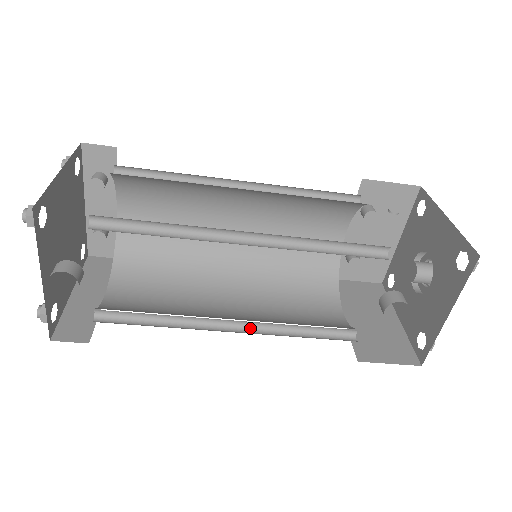
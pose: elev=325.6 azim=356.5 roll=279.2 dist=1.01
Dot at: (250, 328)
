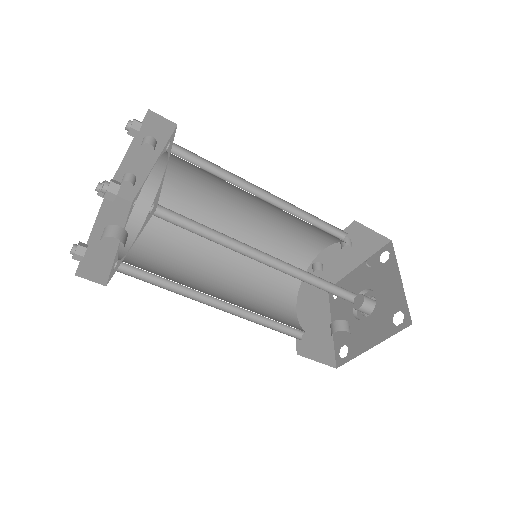
Dot at: (231, 309)
